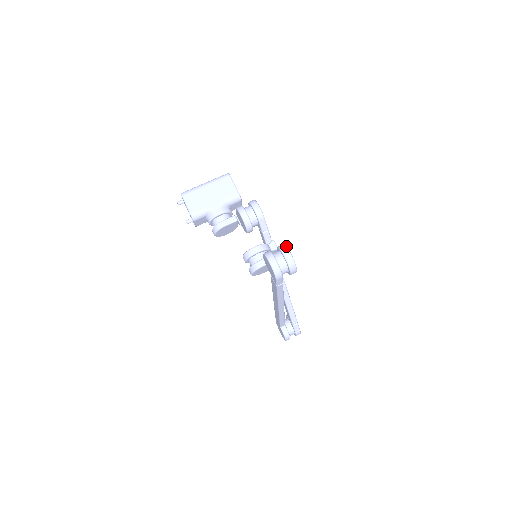
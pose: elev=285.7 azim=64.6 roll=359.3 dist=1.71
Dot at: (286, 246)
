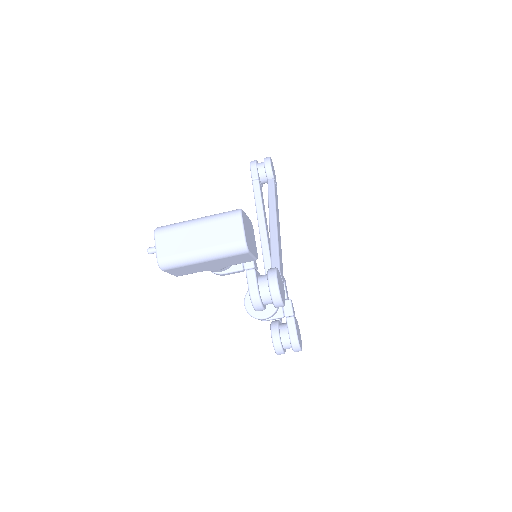
Dot at: (299, 346)
